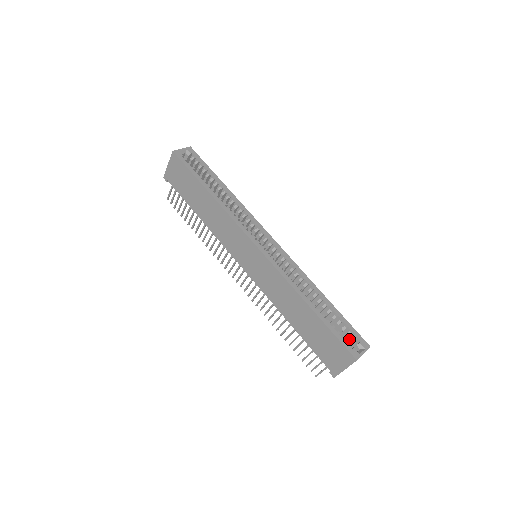
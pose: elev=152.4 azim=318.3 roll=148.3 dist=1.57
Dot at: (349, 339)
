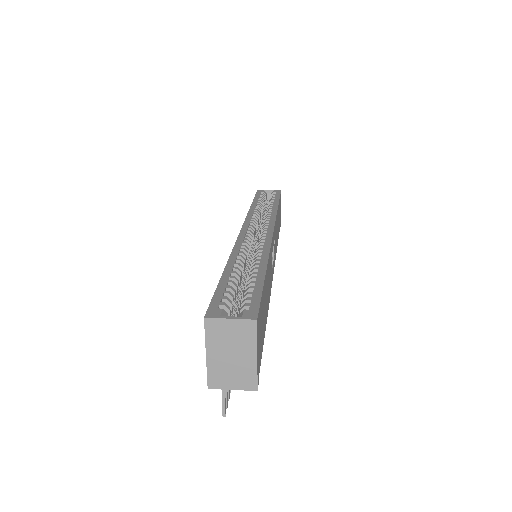
Dot at: occluded
